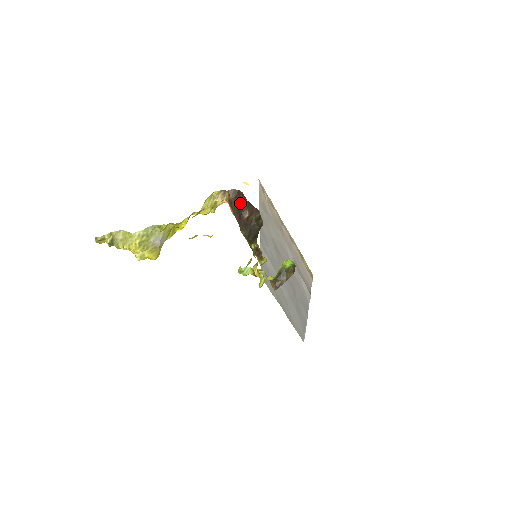
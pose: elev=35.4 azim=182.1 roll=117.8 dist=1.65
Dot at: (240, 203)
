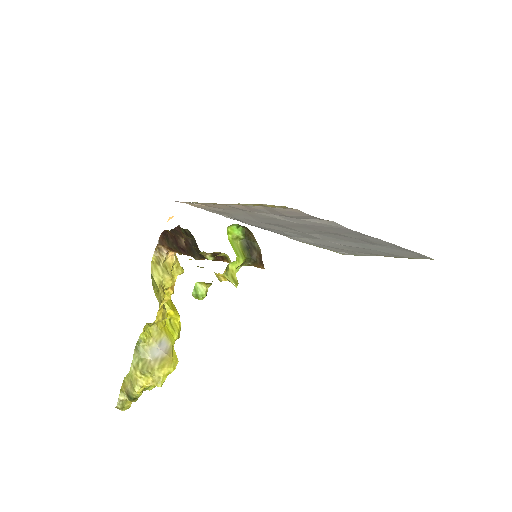
Dot at: (172, 240)
